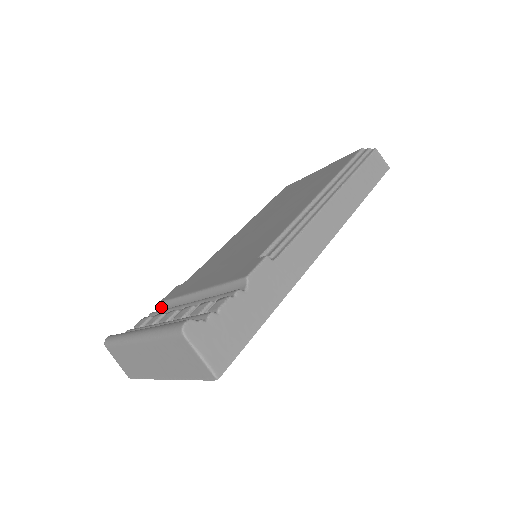
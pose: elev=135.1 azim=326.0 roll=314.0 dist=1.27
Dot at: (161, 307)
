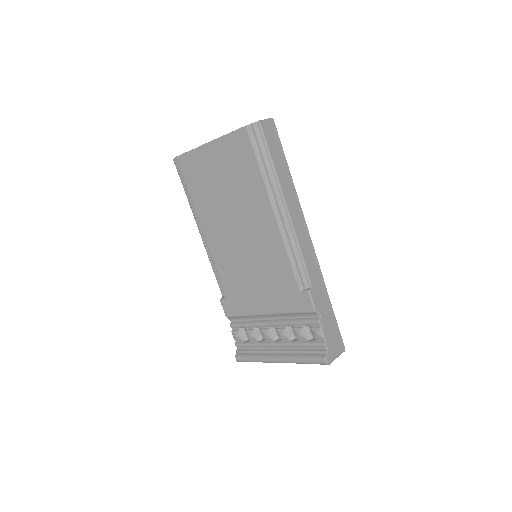
Dot at: (231, 319)
